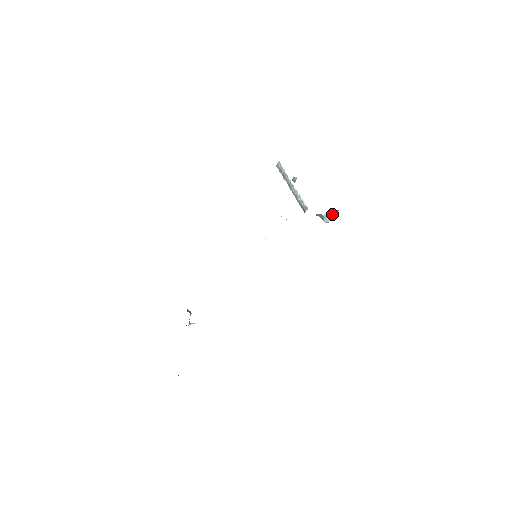
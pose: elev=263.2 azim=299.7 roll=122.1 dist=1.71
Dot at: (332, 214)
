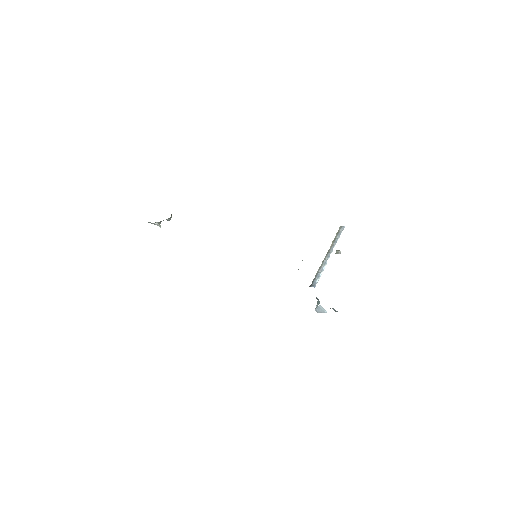
Dot at: (326, 312)
